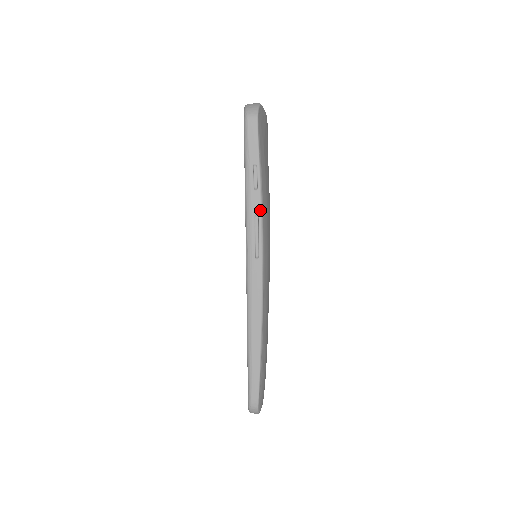
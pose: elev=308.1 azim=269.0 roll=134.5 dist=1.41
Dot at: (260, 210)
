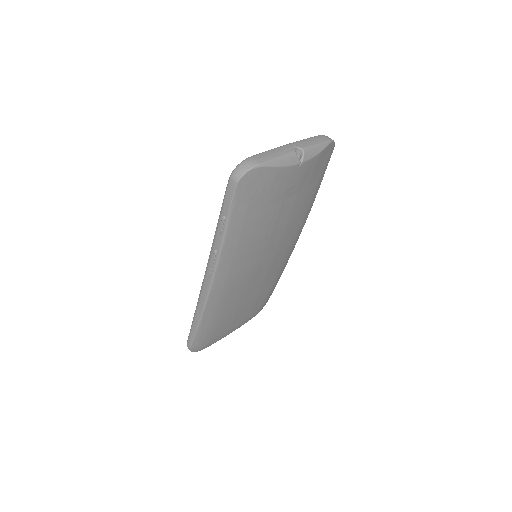
Dot at: (219, 249)
